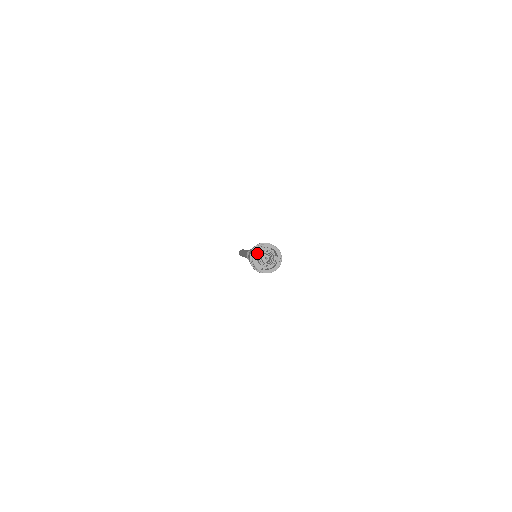
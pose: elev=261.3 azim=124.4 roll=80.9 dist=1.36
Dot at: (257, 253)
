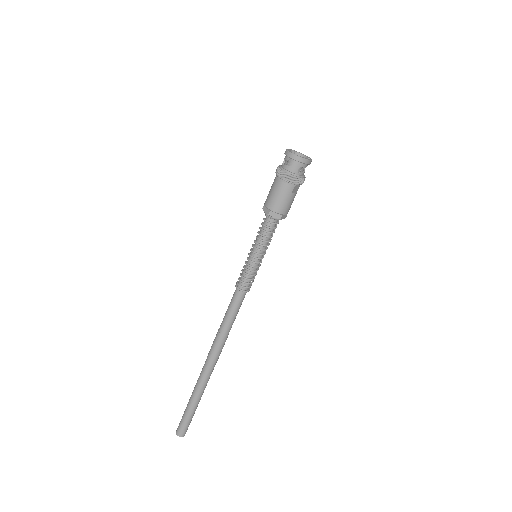
Dot at: occluded
